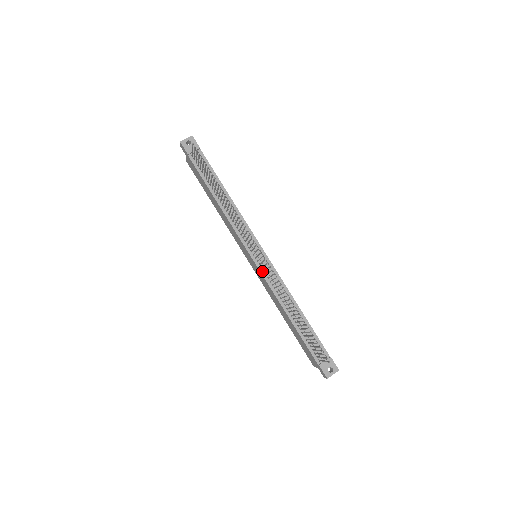
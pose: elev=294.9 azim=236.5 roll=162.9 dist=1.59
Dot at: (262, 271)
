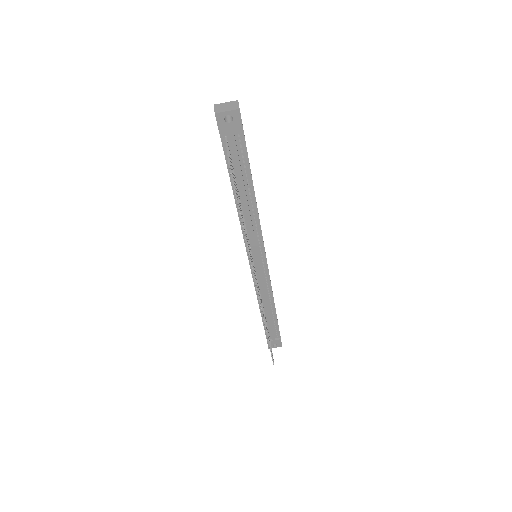
Dot at: occluded
